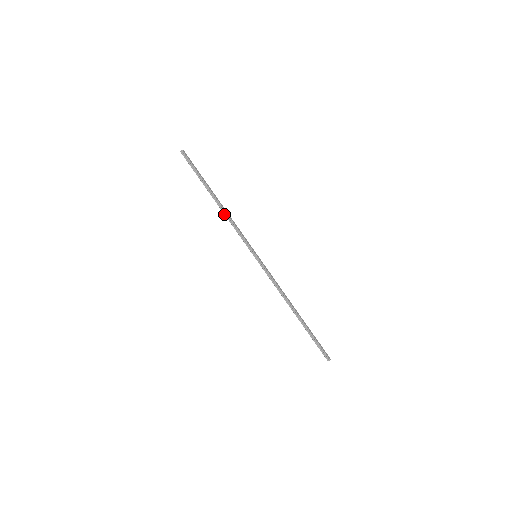
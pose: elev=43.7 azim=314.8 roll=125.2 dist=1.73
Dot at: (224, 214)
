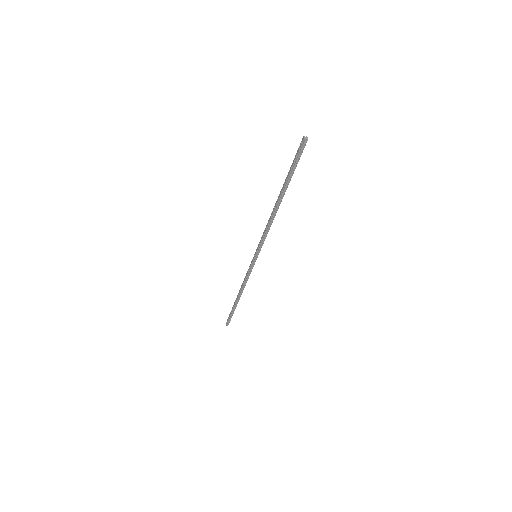
Dot at: (271, 217)
